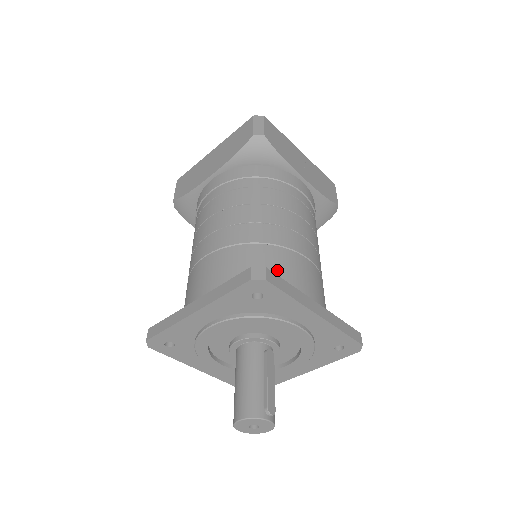
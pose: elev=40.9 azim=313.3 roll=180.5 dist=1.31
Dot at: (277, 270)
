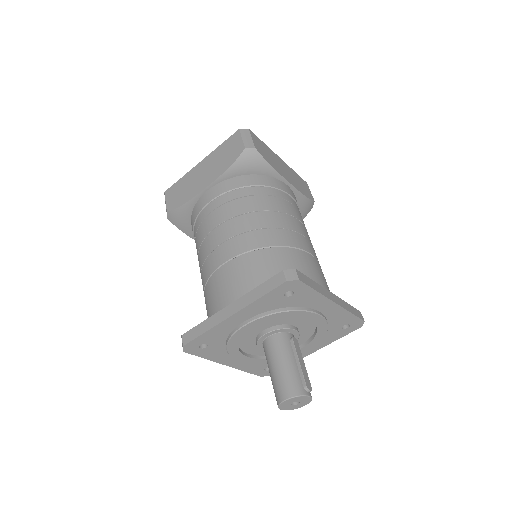
Dot at: occluded
